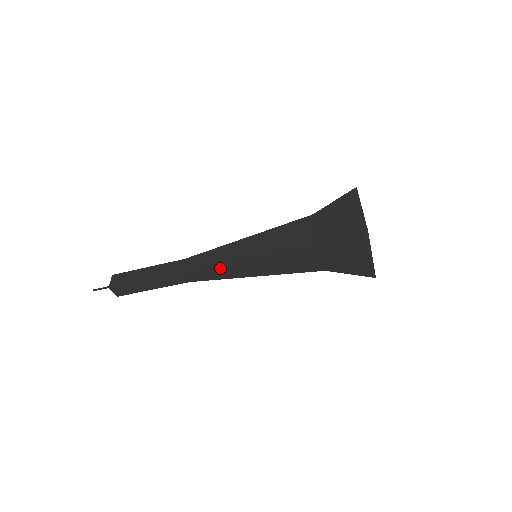
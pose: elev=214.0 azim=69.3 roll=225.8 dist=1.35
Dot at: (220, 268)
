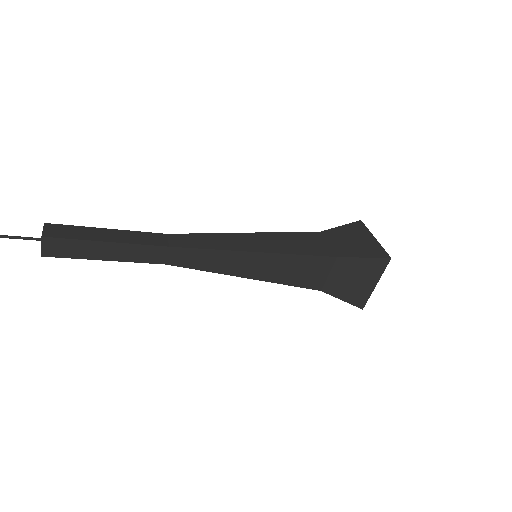
Dot at: (215, 269)
